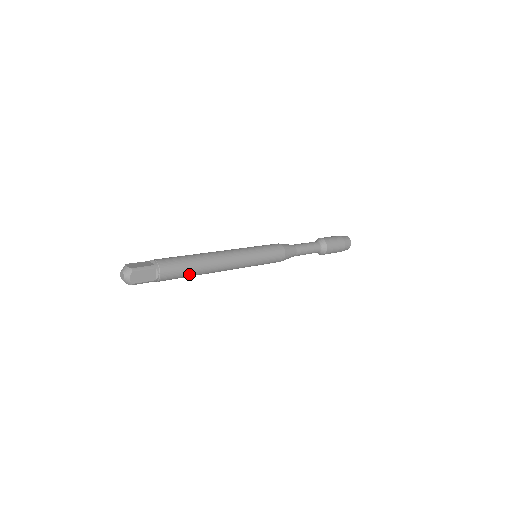
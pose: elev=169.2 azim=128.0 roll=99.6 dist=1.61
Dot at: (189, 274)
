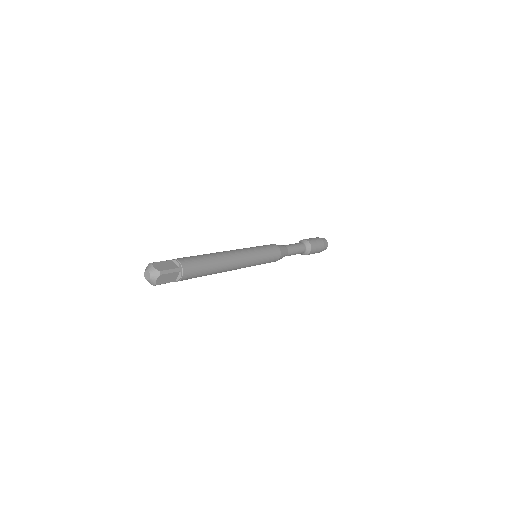
Dot at: (203, 275)
